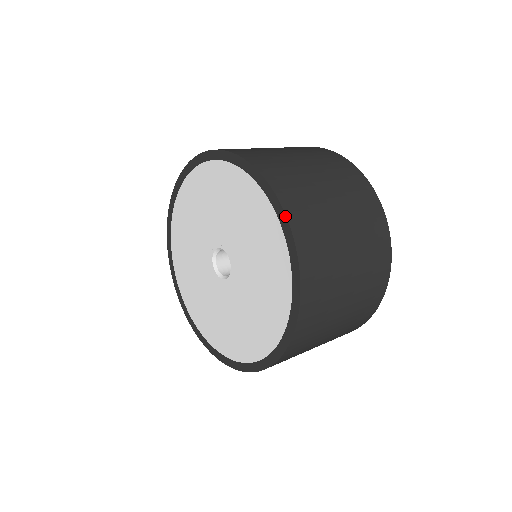
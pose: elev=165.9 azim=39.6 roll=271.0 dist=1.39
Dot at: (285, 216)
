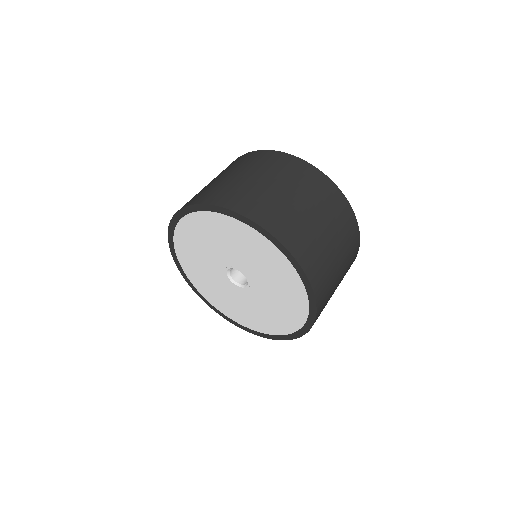
Dot at: (277, 241)
